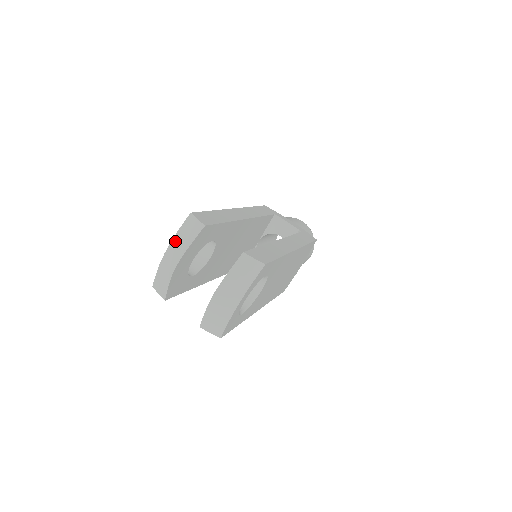
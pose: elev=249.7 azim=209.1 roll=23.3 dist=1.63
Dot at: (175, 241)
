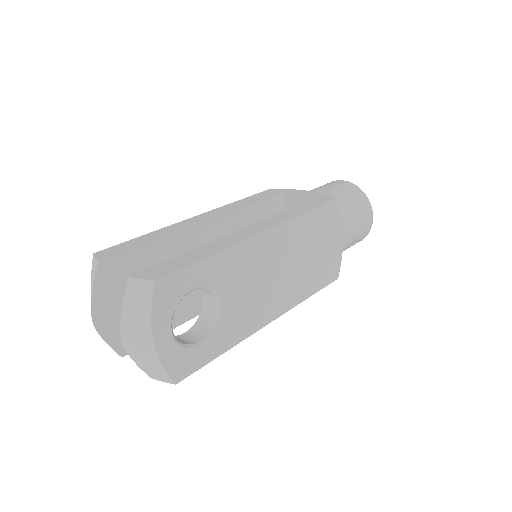
Dot at: occluded
